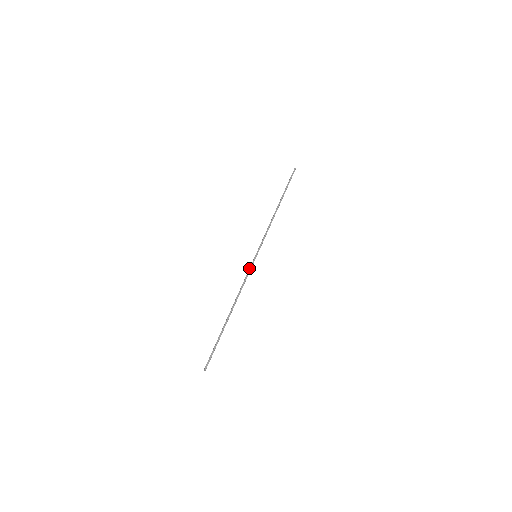
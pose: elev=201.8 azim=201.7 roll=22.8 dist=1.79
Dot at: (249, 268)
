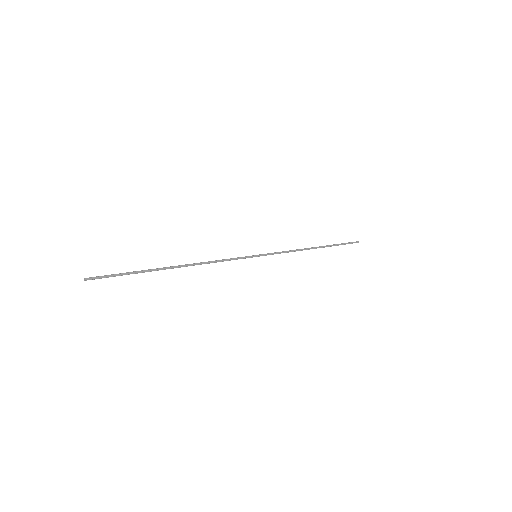
Dot at: occluded
